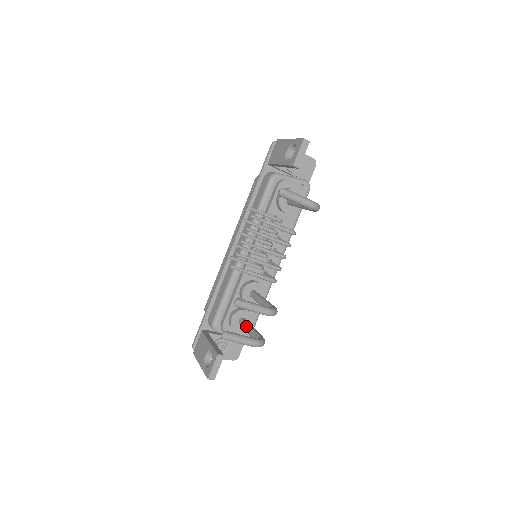
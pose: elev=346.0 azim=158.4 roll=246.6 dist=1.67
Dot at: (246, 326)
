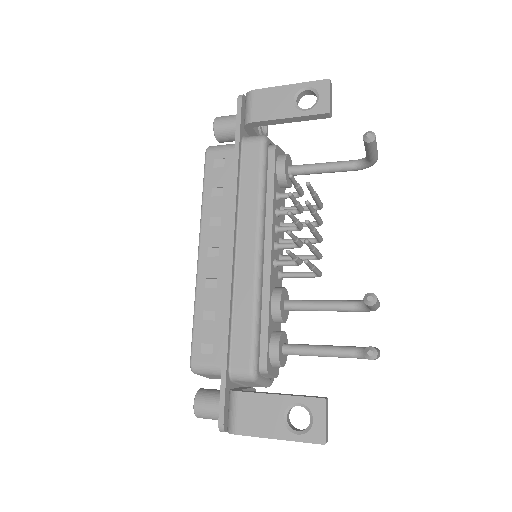
Dot at: (311, 348)
